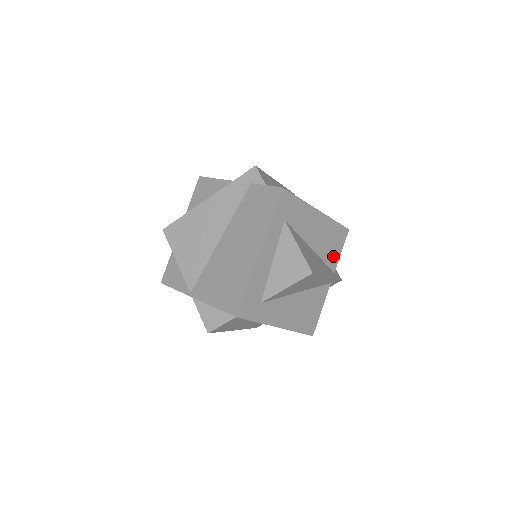
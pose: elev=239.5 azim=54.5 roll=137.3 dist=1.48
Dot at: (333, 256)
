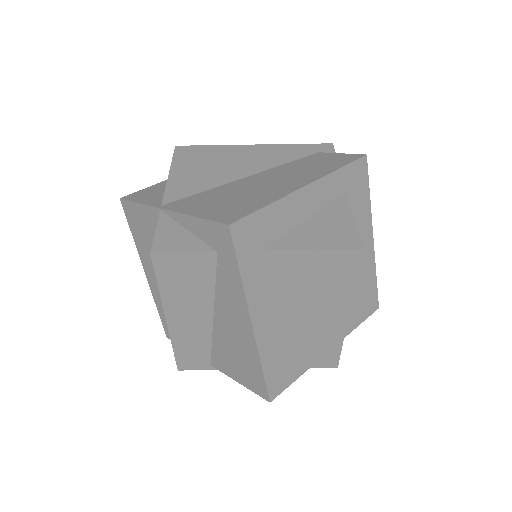
Dot at: (351, 317)
